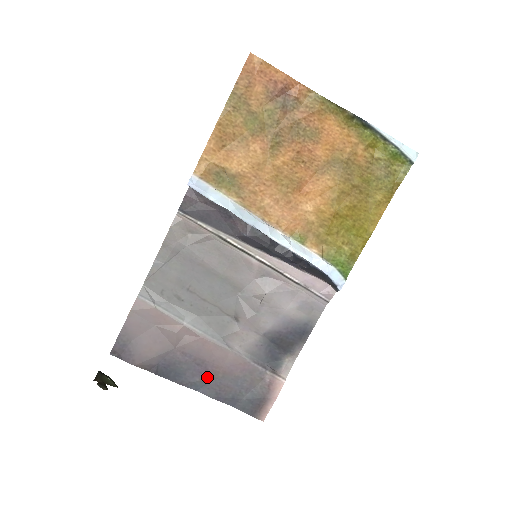
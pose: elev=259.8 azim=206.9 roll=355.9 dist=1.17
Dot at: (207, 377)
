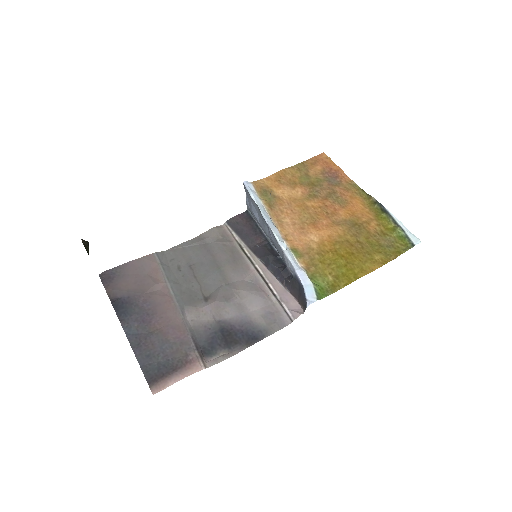
Dot at: (145, 328)
